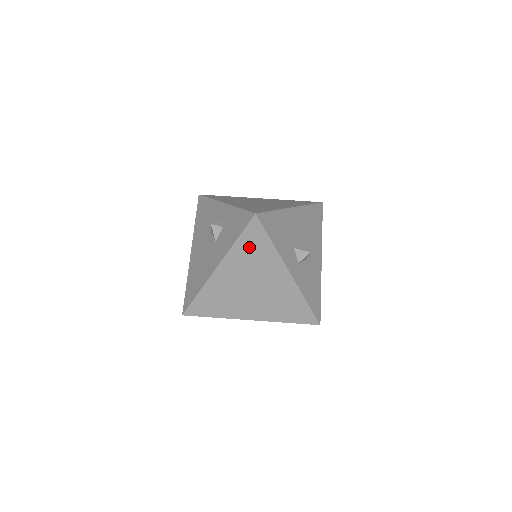
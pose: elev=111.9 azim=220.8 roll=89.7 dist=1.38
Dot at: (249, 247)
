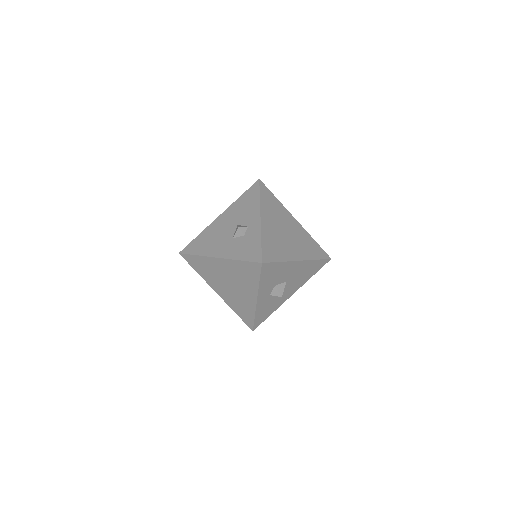
Dot at: (244, 270)
